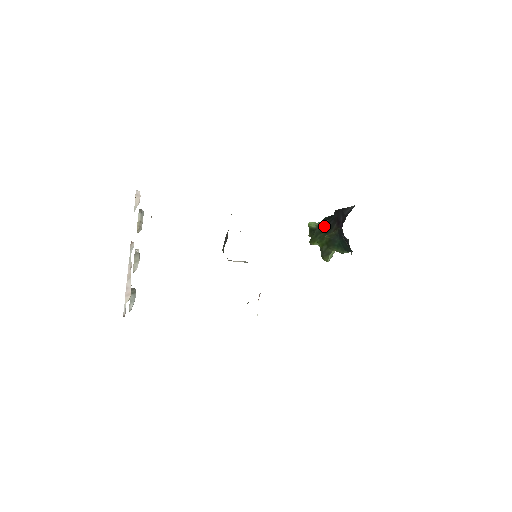
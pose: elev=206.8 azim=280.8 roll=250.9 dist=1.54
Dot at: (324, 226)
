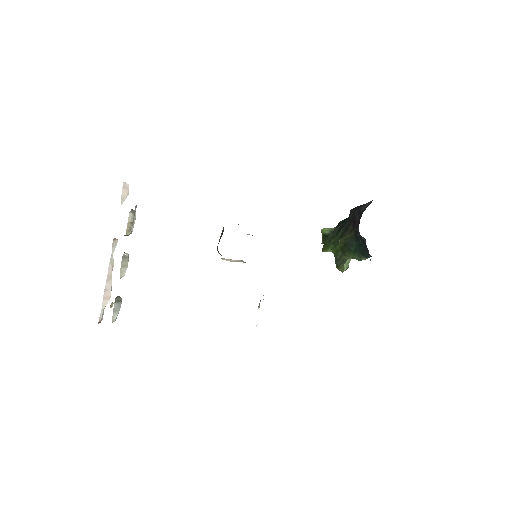
Dot at: (338, 229)
